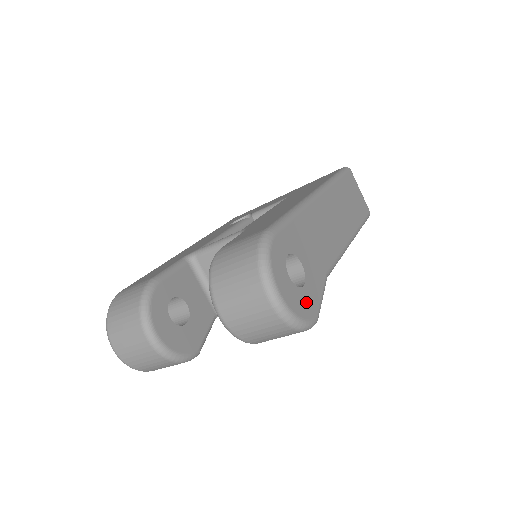
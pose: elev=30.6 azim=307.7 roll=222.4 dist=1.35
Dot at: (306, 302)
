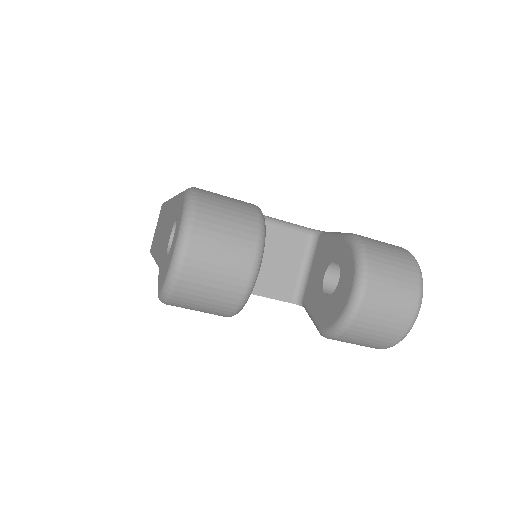
Dot at: occluded
